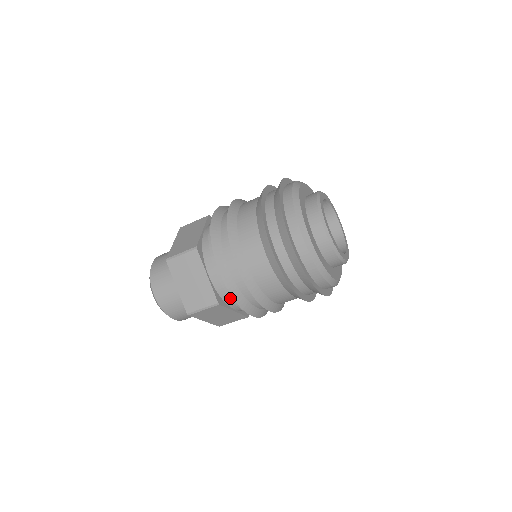
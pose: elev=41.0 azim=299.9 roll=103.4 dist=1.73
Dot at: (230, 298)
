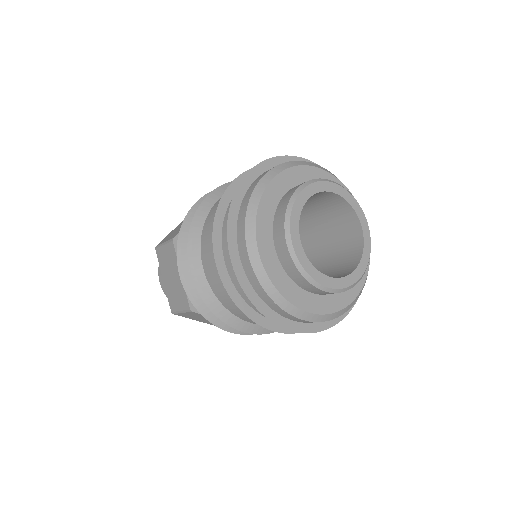
Dot at: occluded
